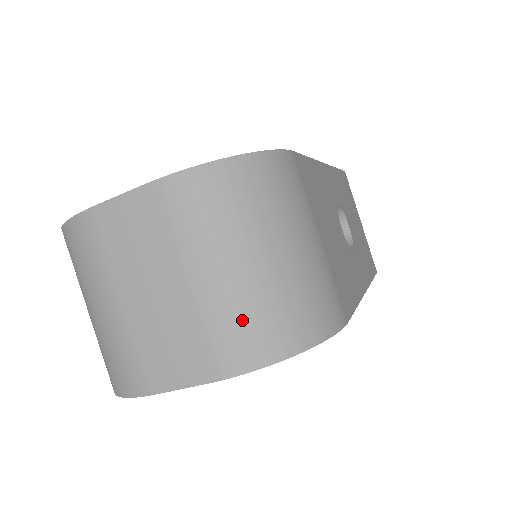
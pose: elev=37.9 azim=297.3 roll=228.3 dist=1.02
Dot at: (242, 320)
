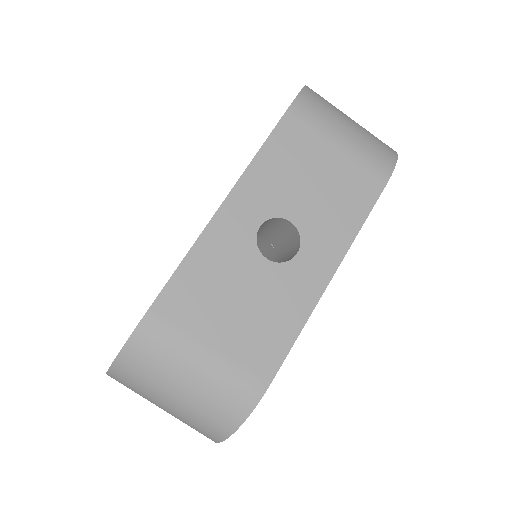
Dot at: (194, 425)
